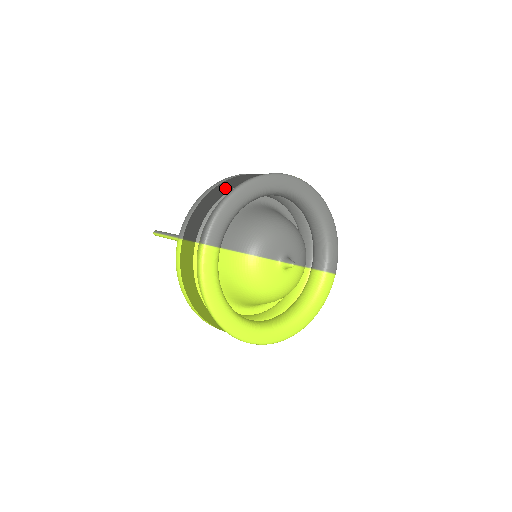
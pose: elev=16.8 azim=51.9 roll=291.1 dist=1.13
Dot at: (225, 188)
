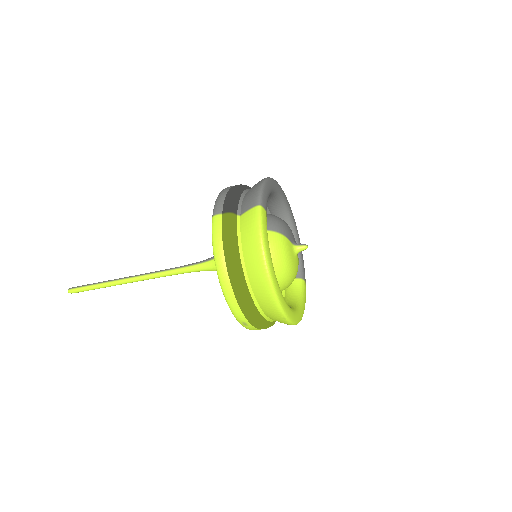
Dot at: (244, 186)
